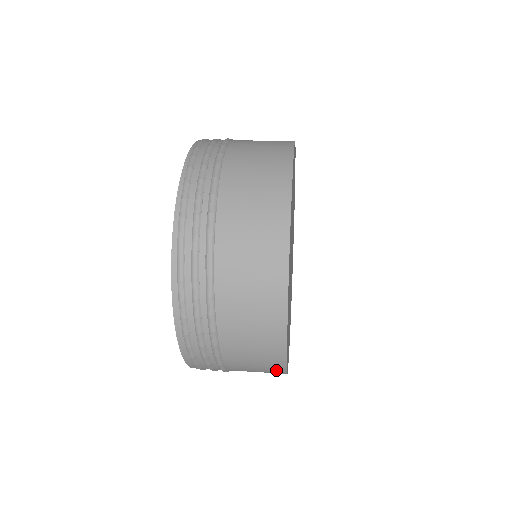
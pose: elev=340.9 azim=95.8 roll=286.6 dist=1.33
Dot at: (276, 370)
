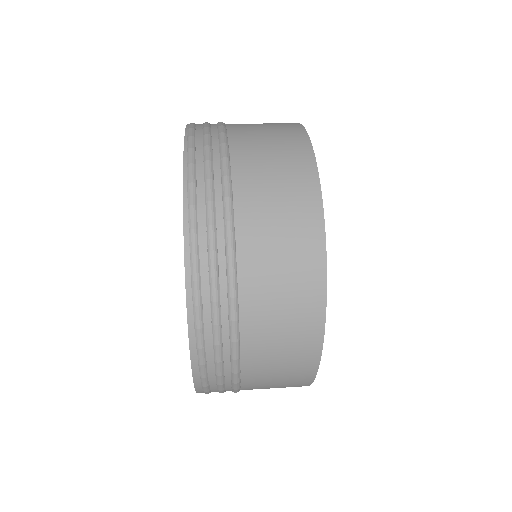
Dot at: occluded
